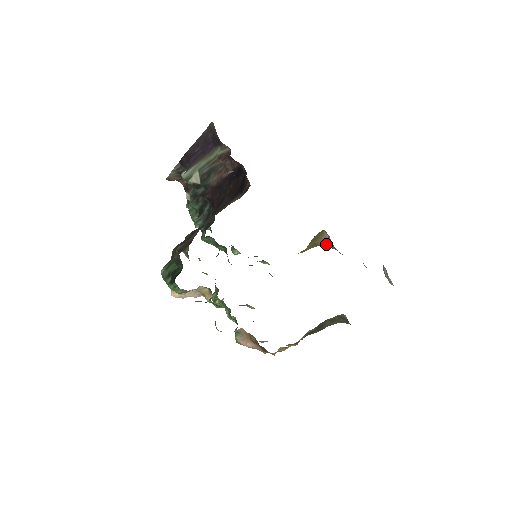
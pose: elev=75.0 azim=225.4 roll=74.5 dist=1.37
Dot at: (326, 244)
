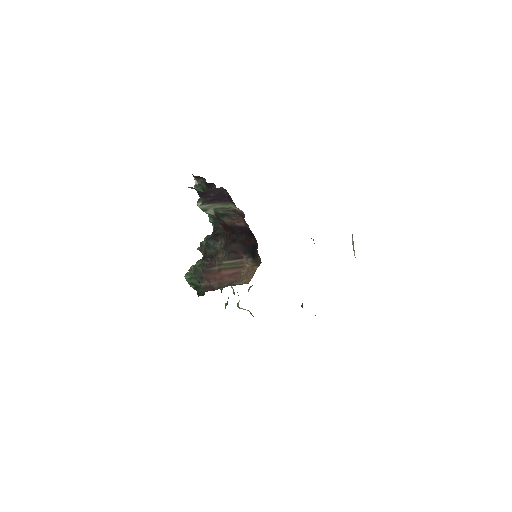
Dot at: occluded
